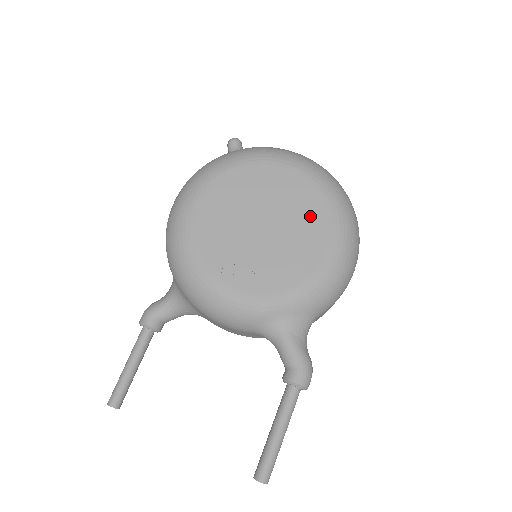
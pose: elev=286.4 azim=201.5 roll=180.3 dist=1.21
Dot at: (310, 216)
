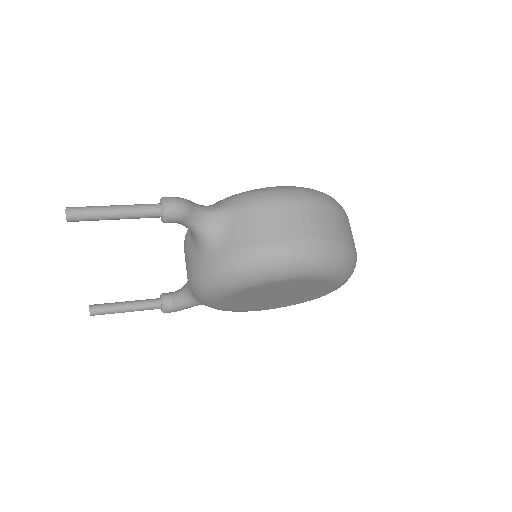
Dot at: occluded
